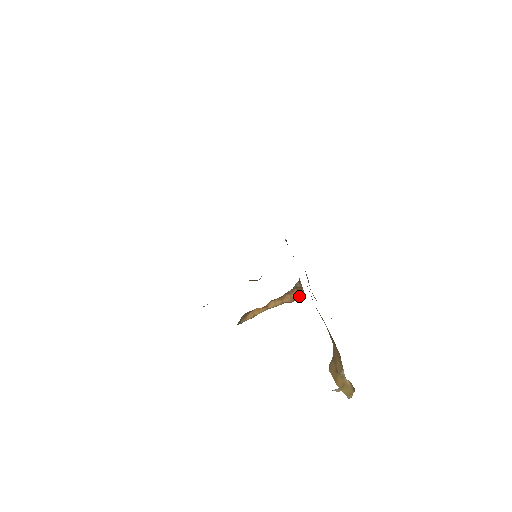
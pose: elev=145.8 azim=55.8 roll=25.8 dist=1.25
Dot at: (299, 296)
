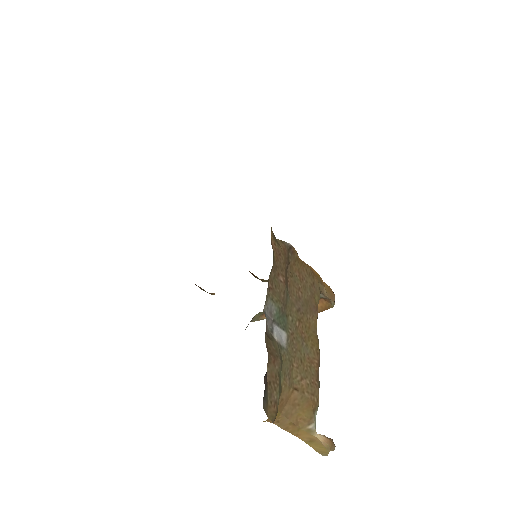
Dot at: (327, 308)
